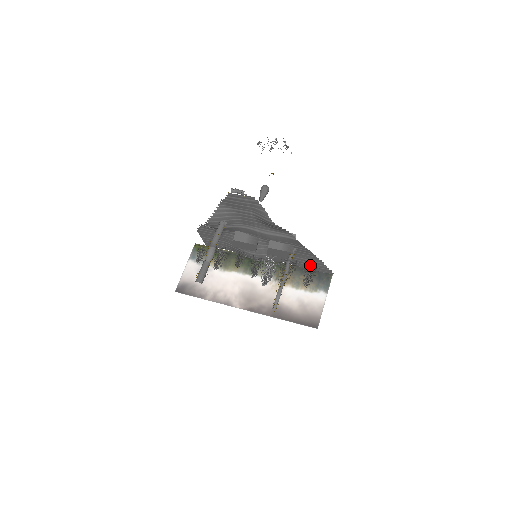
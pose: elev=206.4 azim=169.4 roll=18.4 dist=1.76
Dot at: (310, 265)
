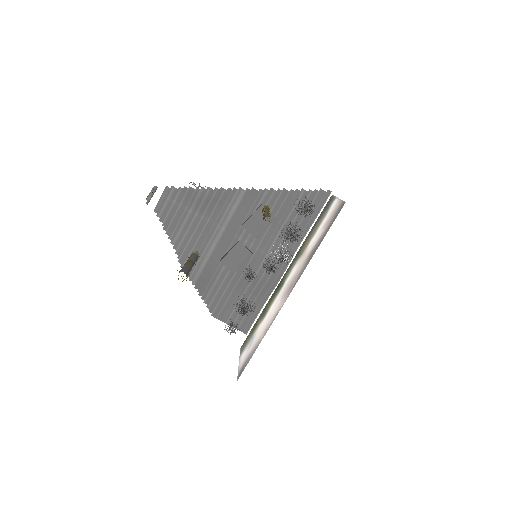
Dot at: occluded
